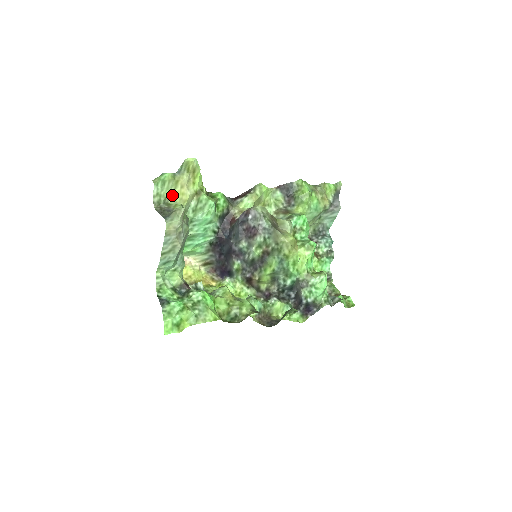
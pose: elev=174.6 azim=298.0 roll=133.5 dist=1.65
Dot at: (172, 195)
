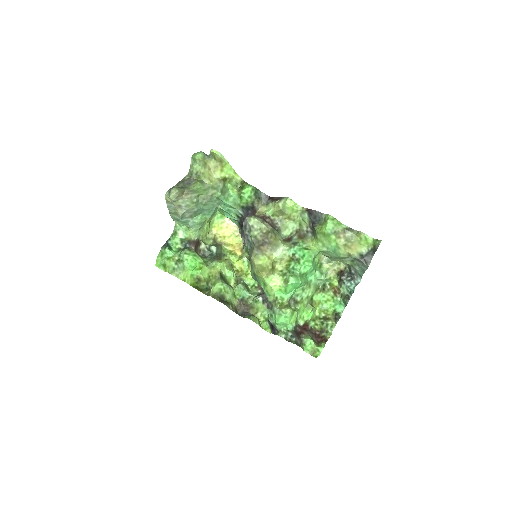
Dot at: (203, 171)
